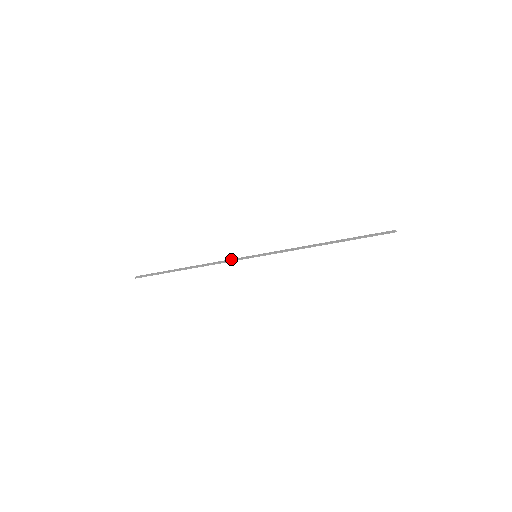
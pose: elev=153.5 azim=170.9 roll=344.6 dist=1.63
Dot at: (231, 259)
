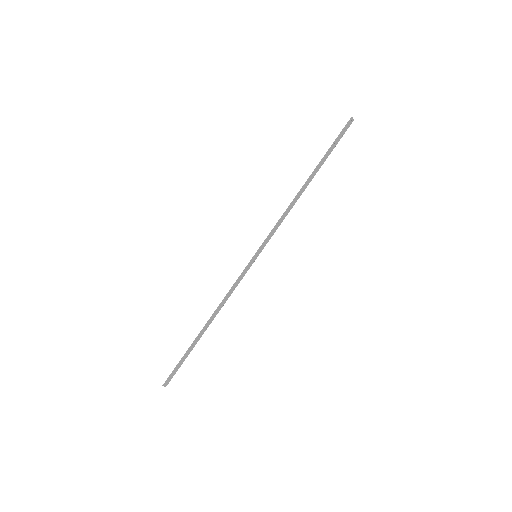
Dot at: (238, 282)
